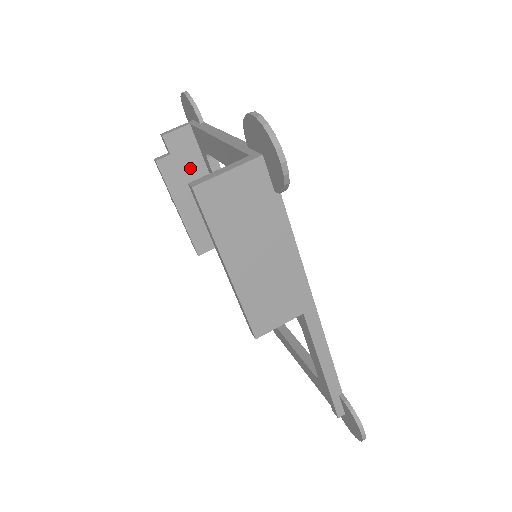
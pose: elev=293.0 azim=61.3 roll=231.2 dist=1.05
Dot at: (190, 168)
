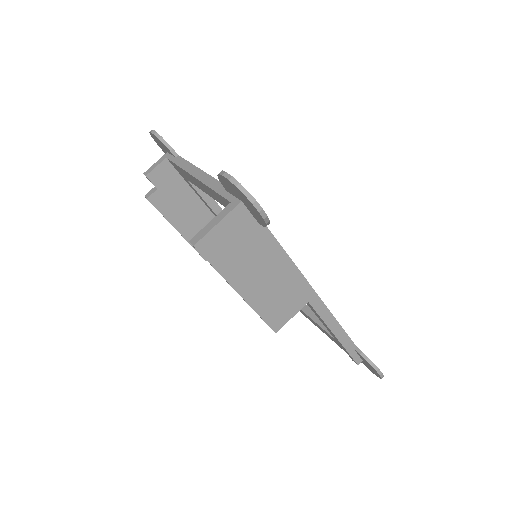
Dot at: (177, 194)
